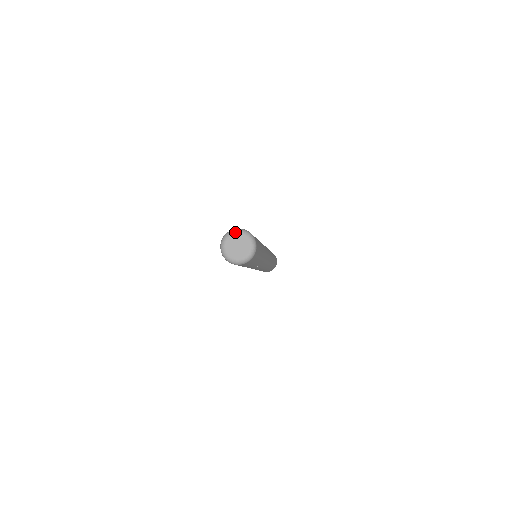
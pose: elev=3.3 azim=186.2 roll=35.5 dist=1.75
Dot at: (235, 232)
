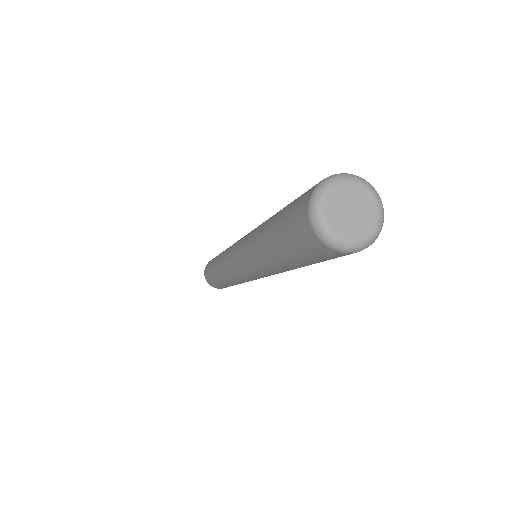
Dot at: (323, 198)
